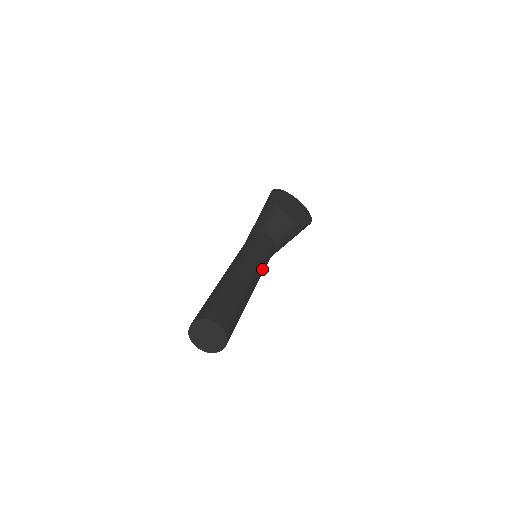
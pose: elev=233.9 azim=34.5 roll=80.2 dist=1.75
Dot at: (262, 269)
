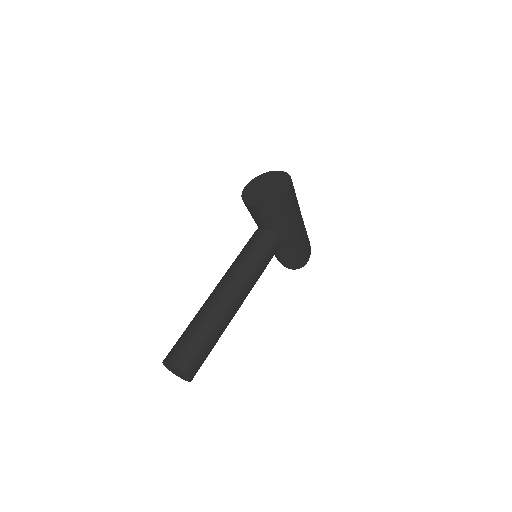
Dot at: (246, 273)
